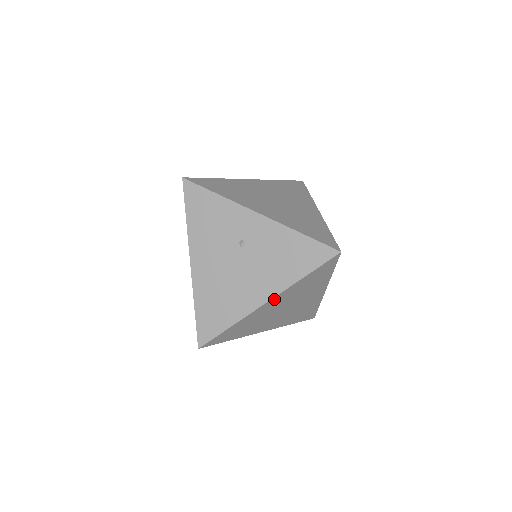
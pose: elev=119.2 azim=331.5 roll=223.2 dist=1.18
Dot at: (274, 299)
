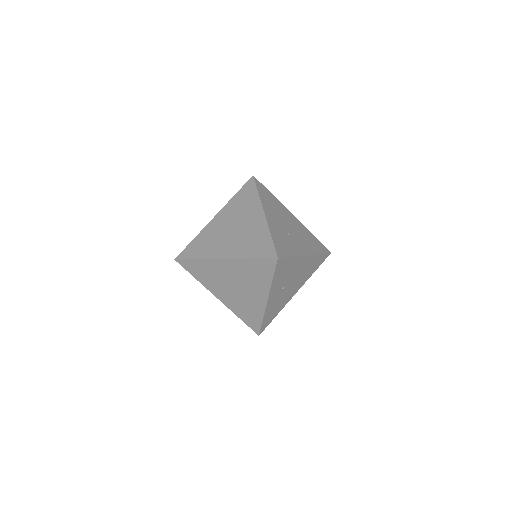
Dot at: (220, 215)
